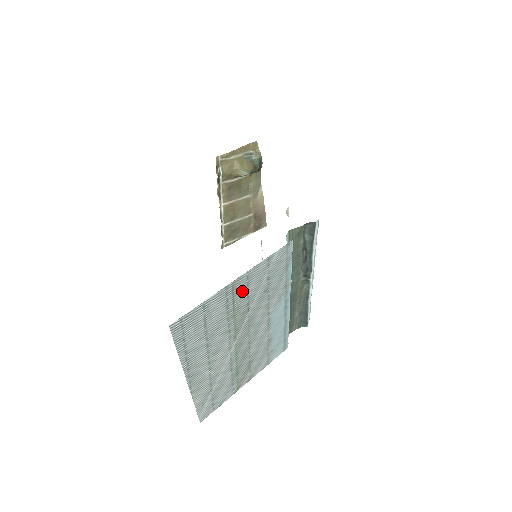
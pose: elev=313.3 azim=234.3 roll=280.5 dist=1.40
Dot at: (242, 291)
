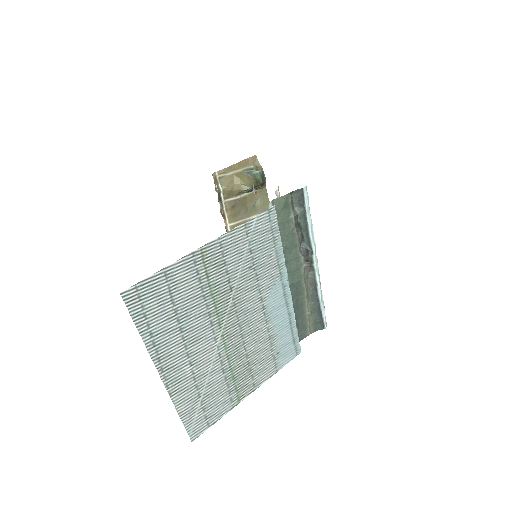
Dot at: (217, 262)
